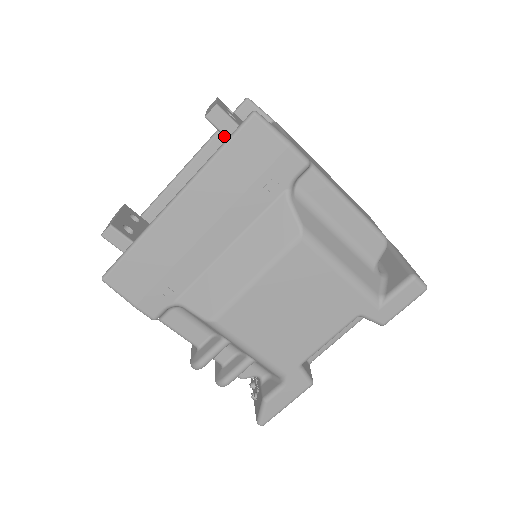
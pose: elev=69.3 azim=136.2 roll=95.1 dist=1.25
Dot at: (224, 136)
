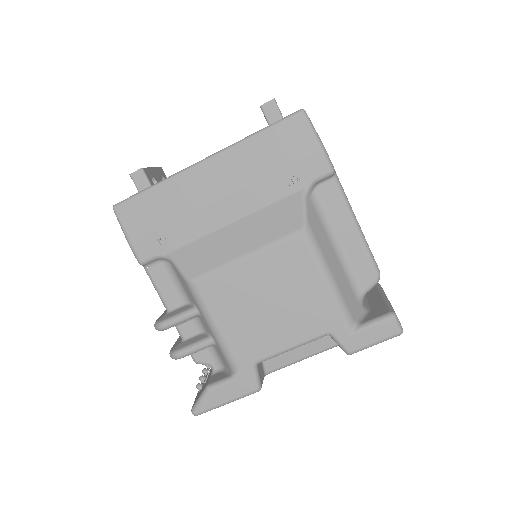
Dot at: occluded
